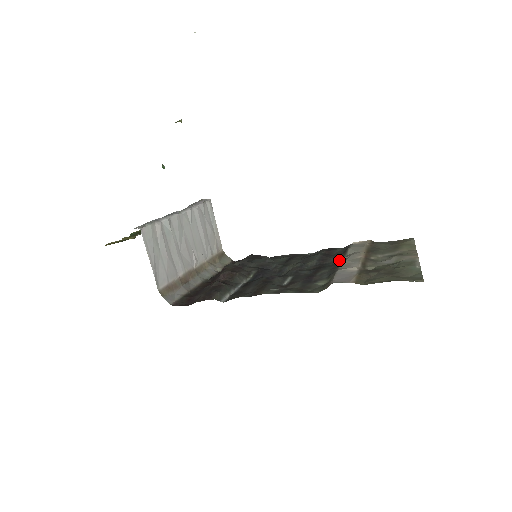
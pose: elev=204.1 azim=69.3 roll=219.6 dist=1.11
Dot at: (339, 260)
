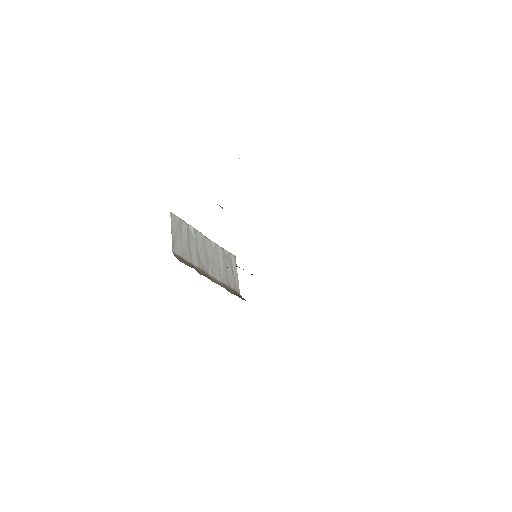
Dot at: occluded
